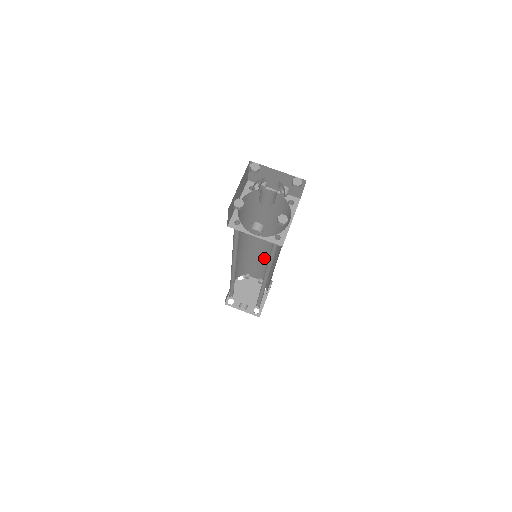
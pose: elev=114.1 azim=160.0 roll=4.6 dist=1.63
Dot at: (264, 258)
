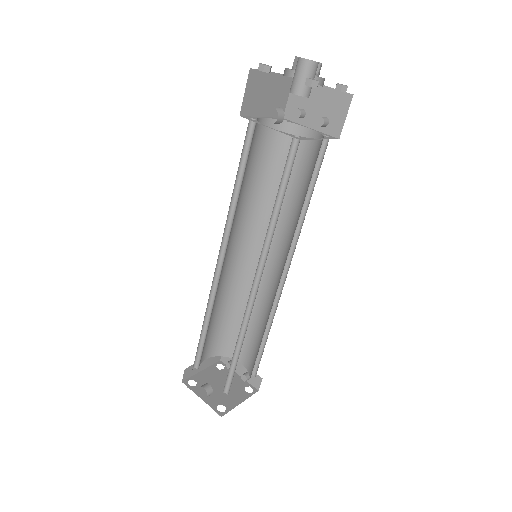
Dot at: (264, 306)
